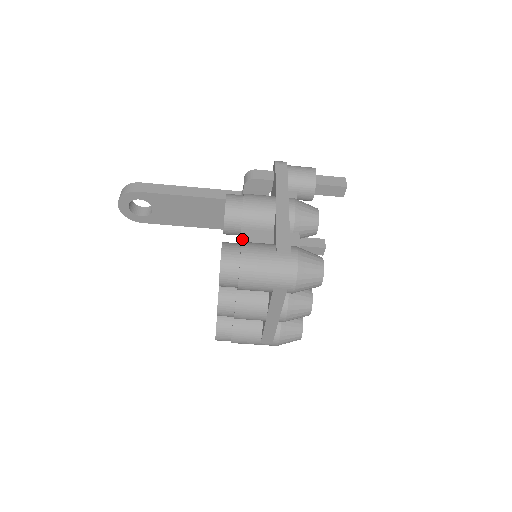
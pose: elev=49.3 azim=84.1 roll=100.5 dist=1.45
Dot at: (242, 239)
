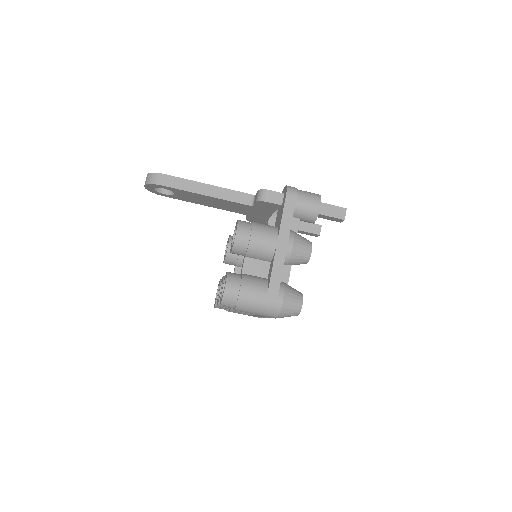
Dot at: (244, 268)
